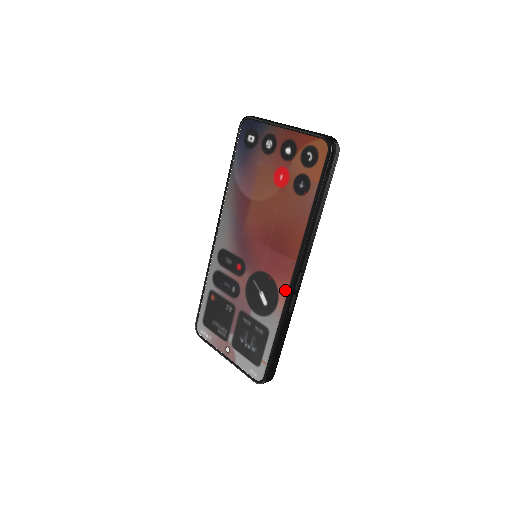
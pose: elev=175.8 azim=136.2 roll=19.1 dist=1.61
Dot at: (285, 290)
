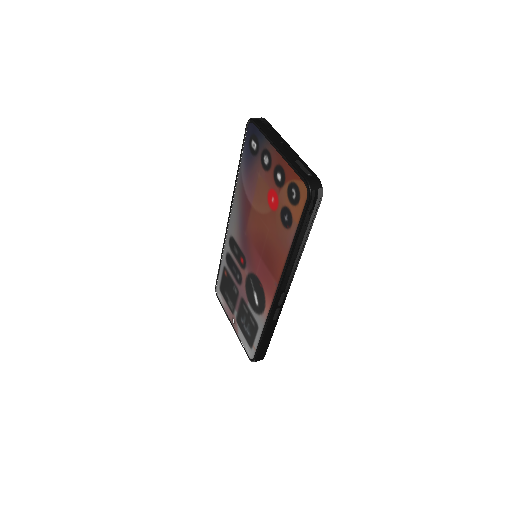
Dot at: (269, 303)
